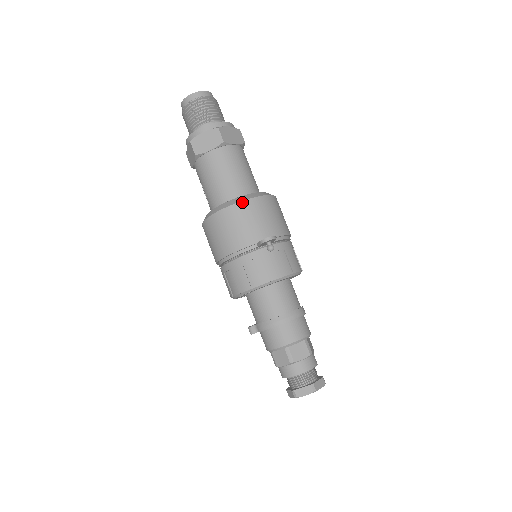
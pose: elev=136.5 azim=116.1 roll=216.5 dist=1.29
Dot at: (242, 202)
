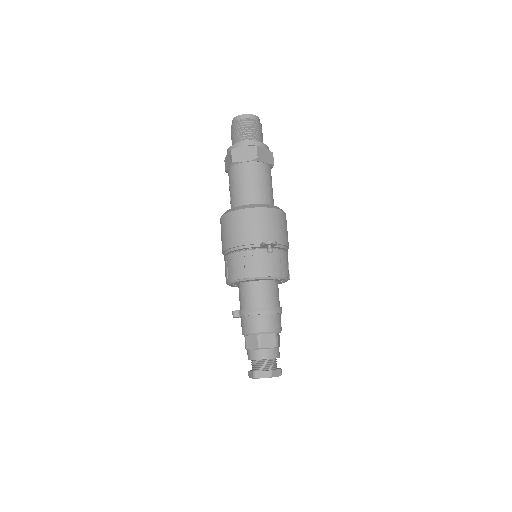
Dot at: (258, 208)
